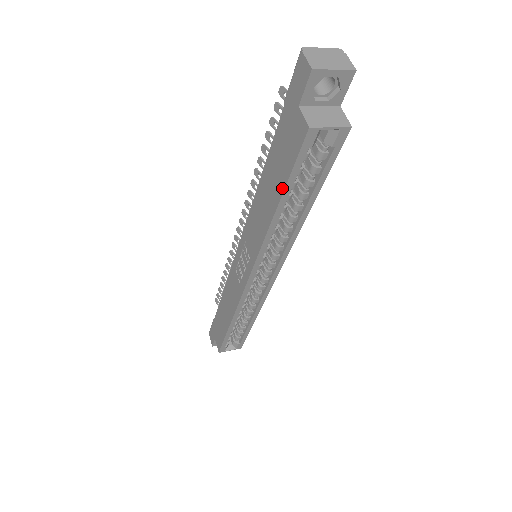
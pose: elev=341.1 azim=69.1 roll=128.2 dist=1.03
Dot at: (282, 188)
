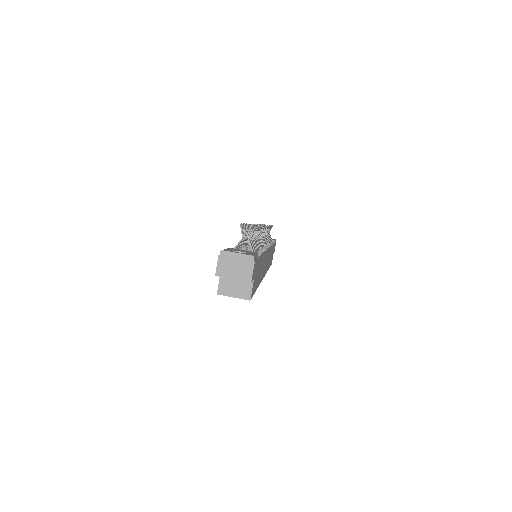
Dot at: occluded
